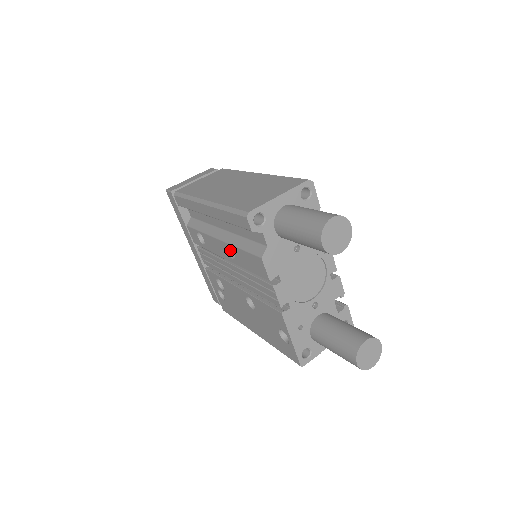
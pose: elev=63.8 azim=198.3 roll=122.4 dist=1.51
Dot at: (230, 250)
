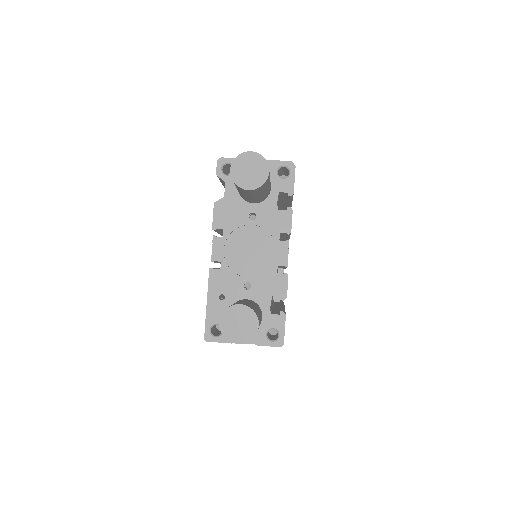
Dot at: occluded
